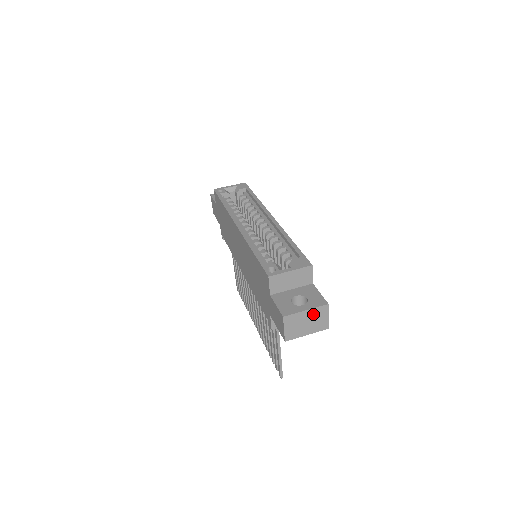
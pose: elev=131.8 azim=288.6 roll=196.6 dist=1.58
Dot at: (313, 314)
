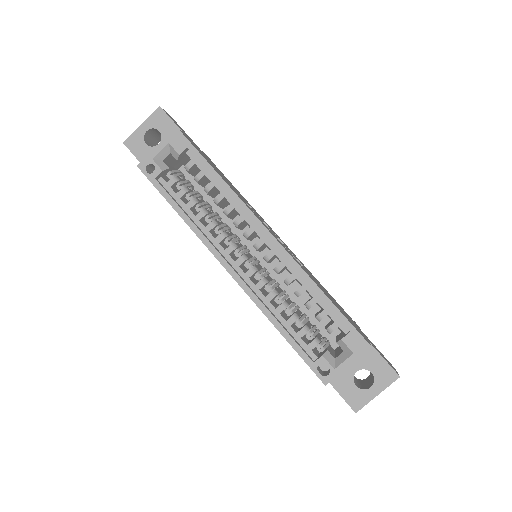
Dot at: (383, 387)
